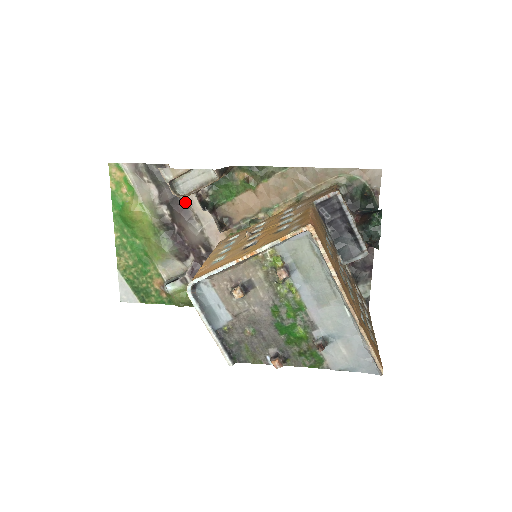
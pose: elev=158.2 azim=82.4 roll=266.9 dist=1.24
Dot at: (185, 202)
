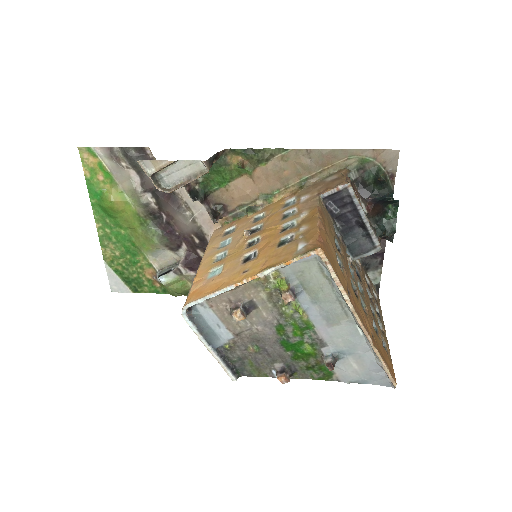
Dot at: occluded
